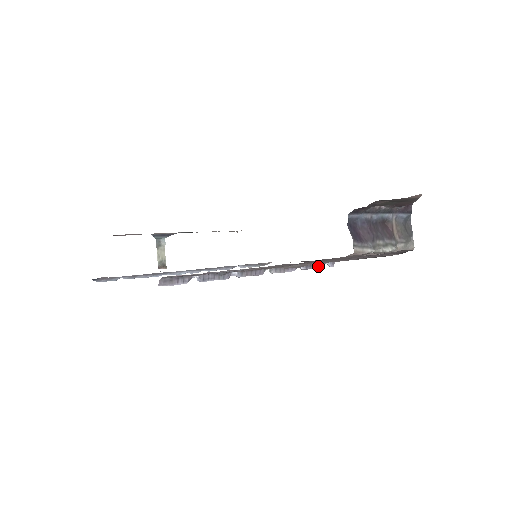
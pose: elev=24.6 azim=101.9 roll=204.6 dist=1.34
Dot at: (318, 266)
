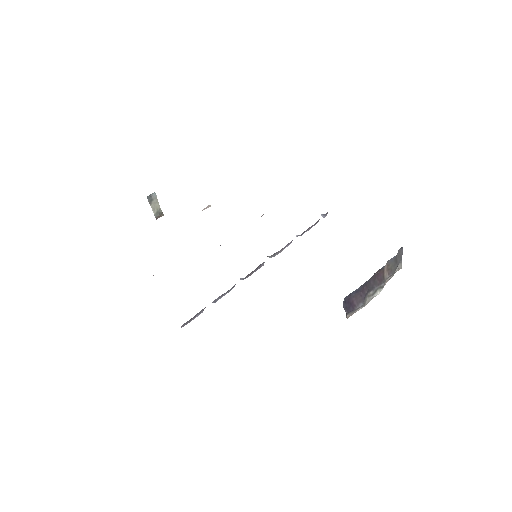
Dot at: (312, 226)
